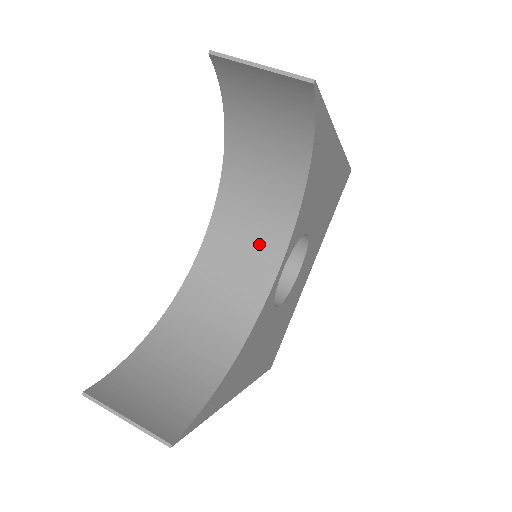
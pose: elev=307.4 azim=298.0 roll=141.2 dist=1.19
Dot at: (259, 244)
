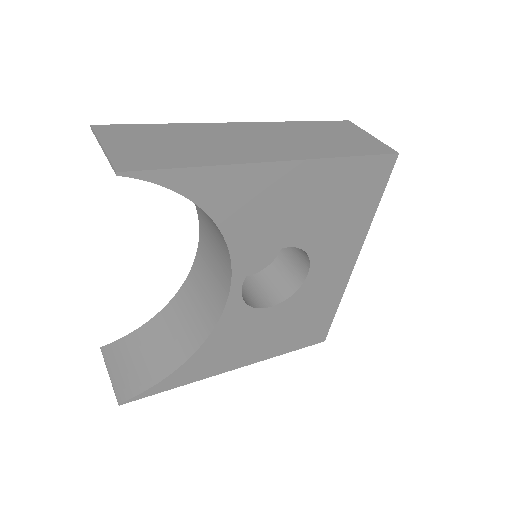
Dot at: (220, 260)
